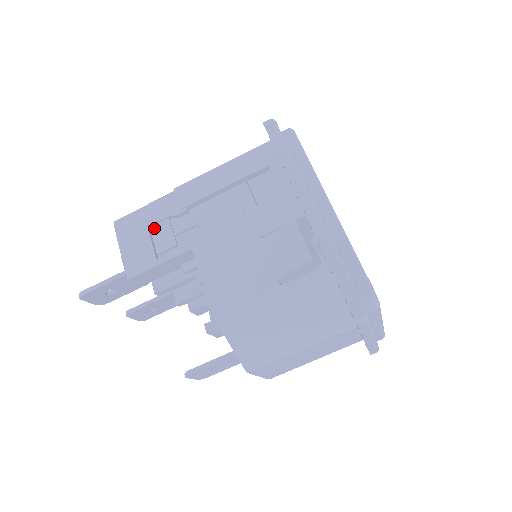
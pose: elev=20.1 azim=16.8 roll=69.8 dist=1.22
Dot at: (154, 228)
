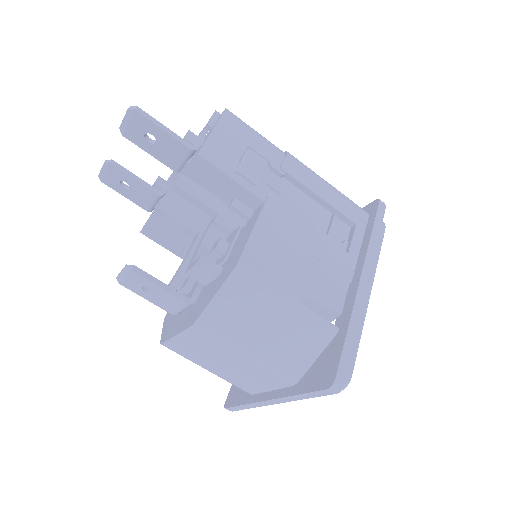
Dot at: (252, 153)
